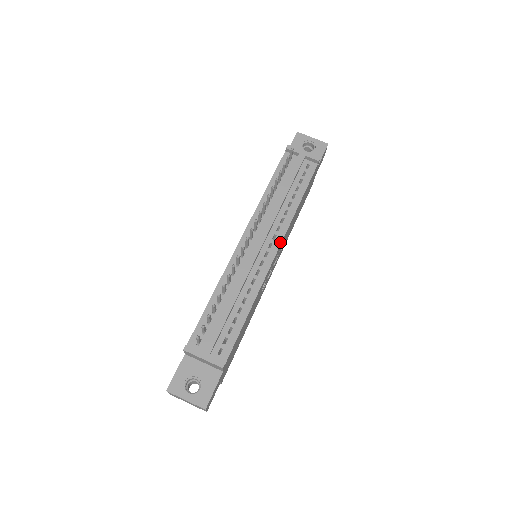
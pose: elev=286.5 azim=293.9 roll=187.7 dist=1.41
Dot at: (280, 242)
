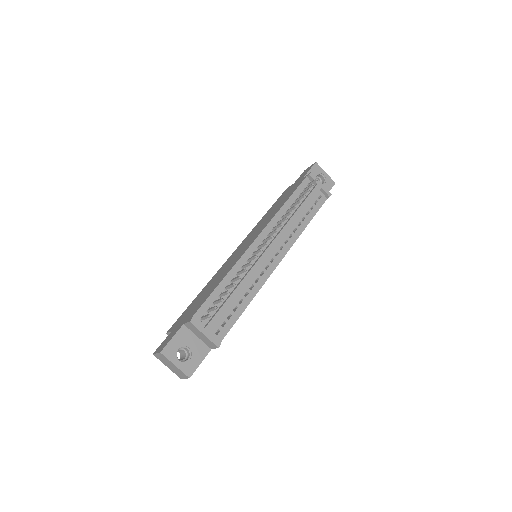
Dot at: (285, 254)
